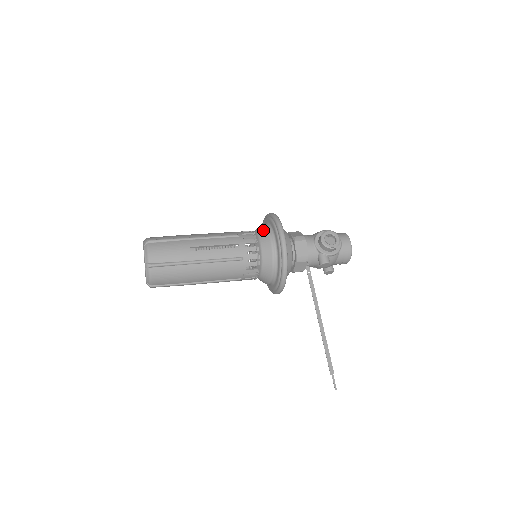
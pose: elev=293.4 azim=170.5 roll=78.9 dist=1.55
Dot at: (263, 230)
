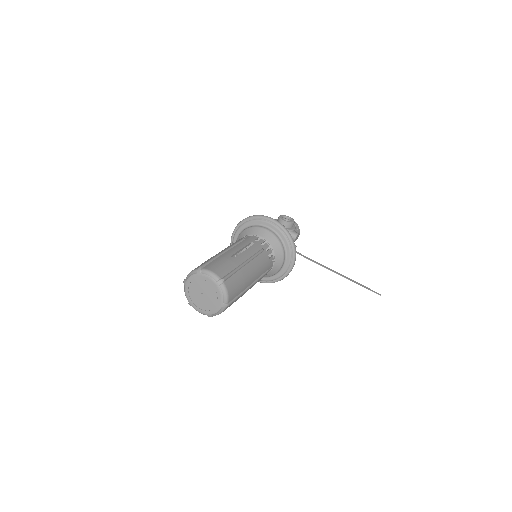
Dot at: (252, 230)
